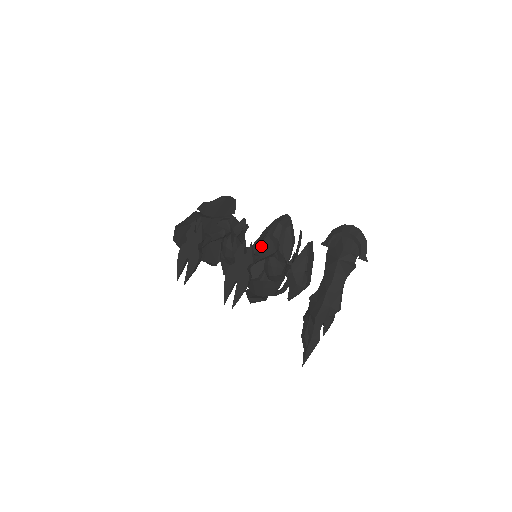
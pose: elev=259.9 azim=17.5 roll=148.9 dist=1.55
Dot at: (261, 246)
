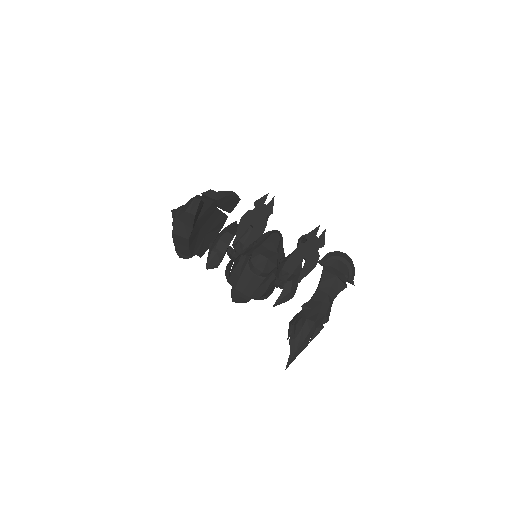
Dot at: occluded
